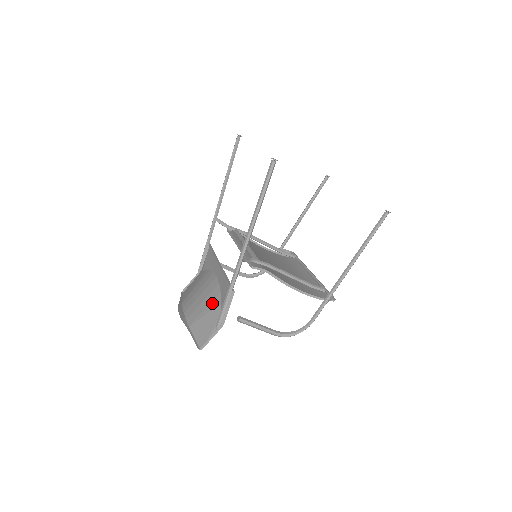
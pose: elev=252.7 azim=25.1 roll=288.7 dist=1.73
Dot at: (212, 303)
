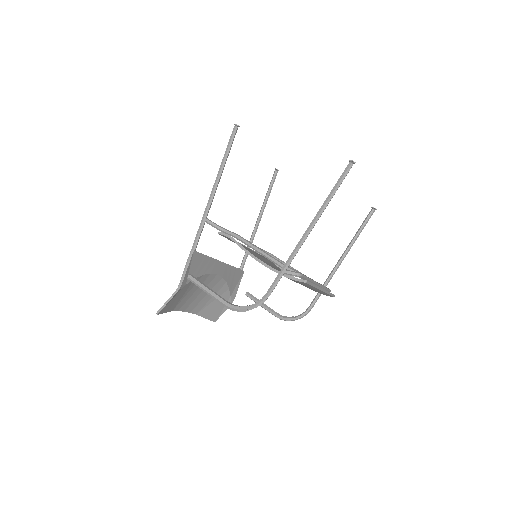
Dot at: (193, 285)
